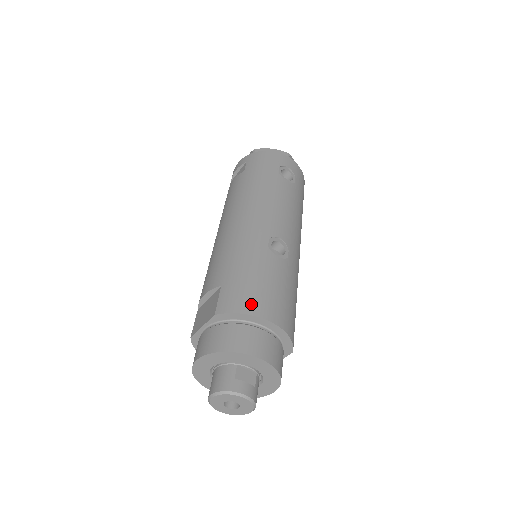
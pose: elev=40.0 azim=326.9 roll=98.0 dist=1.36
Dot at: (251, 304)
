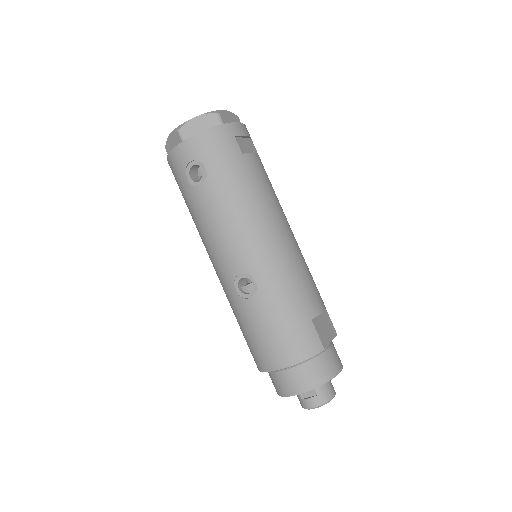
Dot at: (262, 362)
